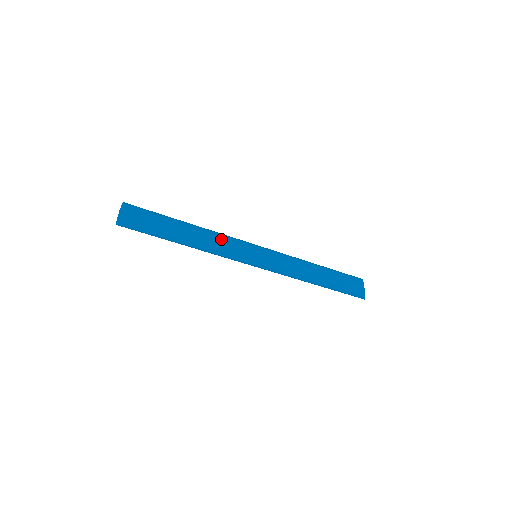
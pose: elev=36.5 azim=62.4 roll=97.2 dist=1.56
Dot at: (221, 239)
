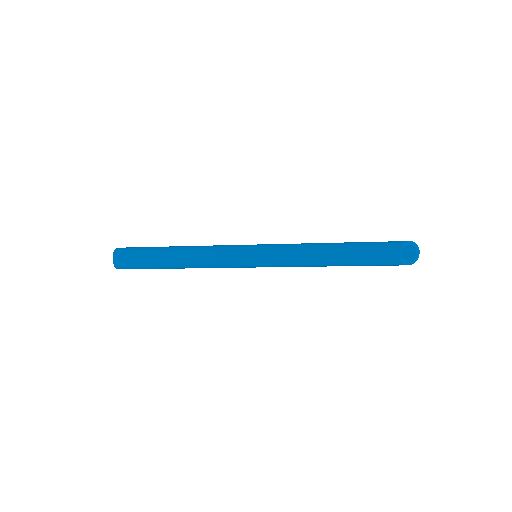
Dot at: (208, 258)
